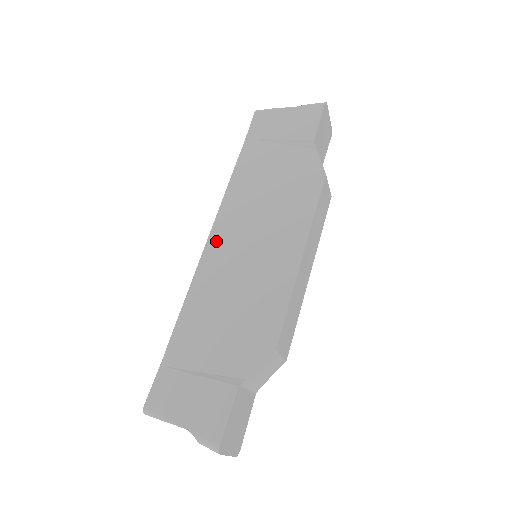
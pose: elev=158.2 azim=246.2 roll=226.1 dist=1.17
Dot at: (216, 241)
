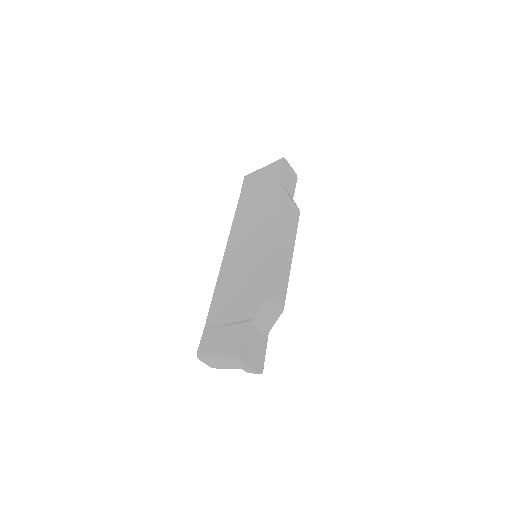
Dot at: (229, 253)
